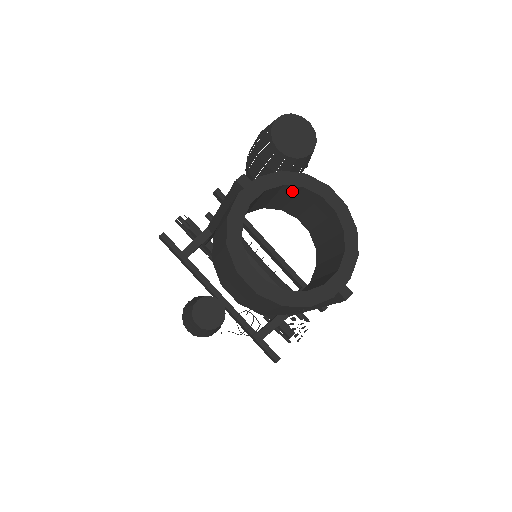
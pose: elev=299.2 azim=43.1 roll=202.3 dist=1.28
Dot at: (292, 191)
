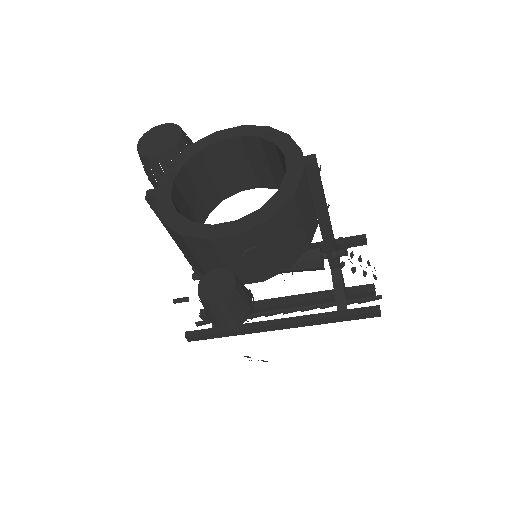
Dot at: (199, 166)
